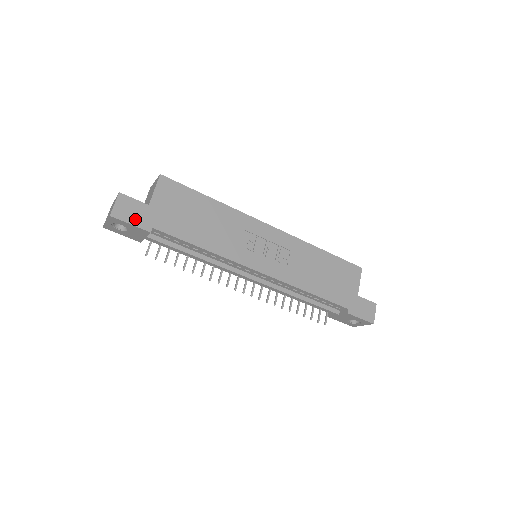
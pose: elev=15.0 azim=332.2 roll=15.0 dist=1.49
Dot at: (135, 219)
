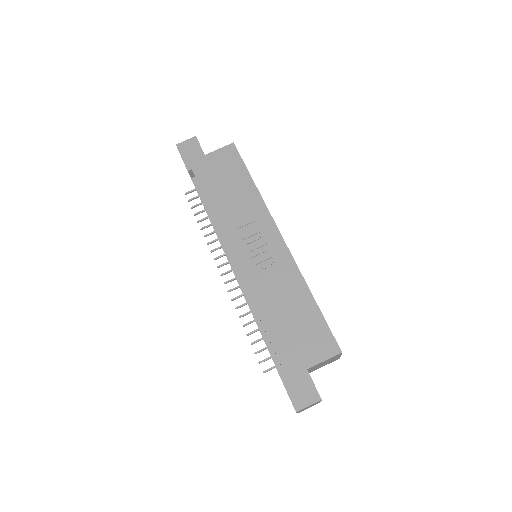
Dot at: (187, 157)
